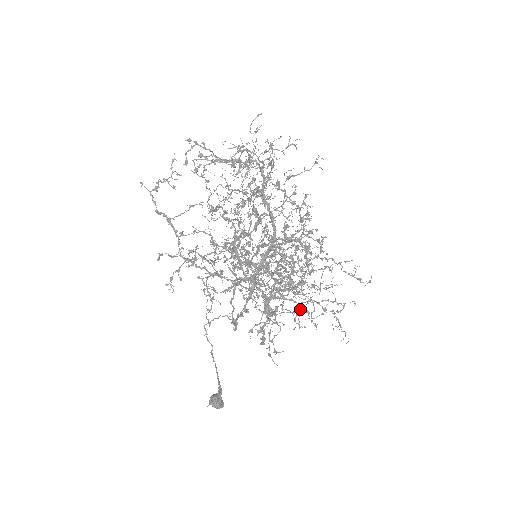
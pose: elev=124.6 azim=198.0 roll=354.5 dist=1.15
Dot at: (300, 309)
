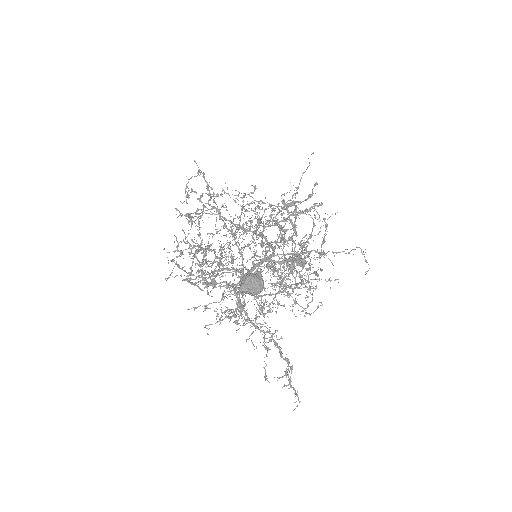
Dot at: (264, 339)
